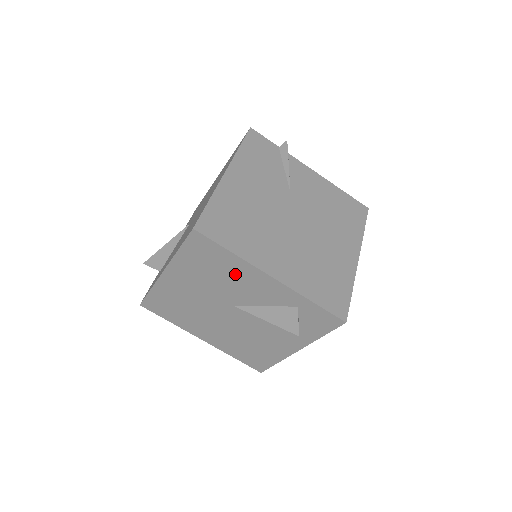
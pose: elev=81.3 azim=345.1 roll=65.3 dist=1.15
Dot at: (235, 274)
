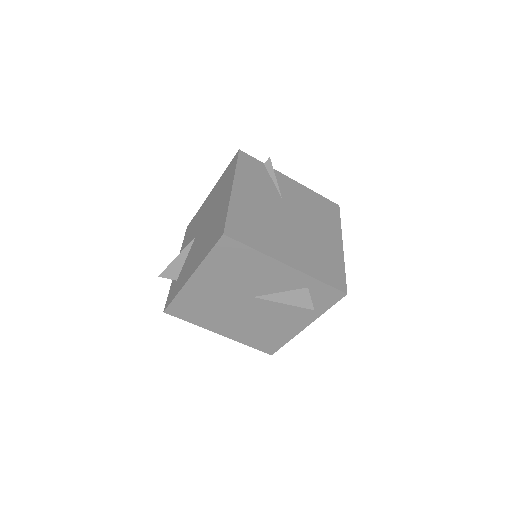
Dot at: (256, 268)
